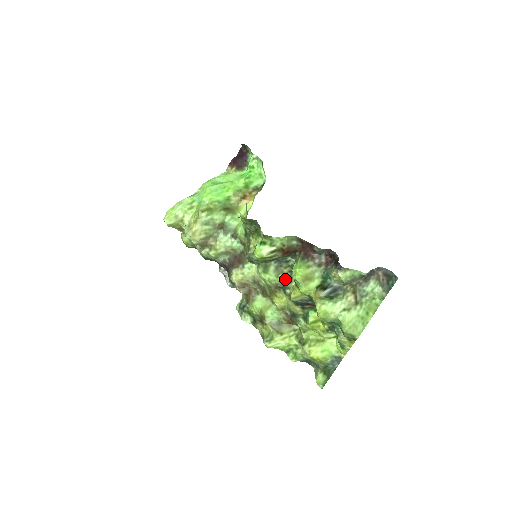
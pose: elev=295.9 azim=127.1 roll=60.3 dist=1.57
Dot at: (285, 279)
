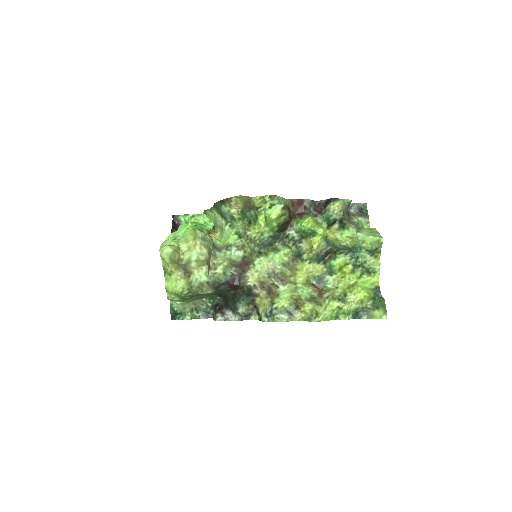
Dot at: (295, 251)
